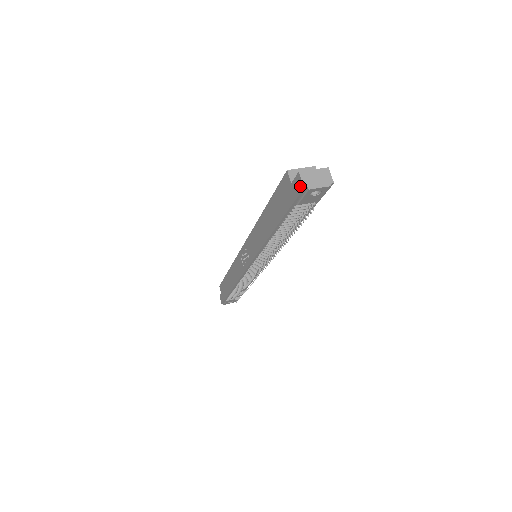
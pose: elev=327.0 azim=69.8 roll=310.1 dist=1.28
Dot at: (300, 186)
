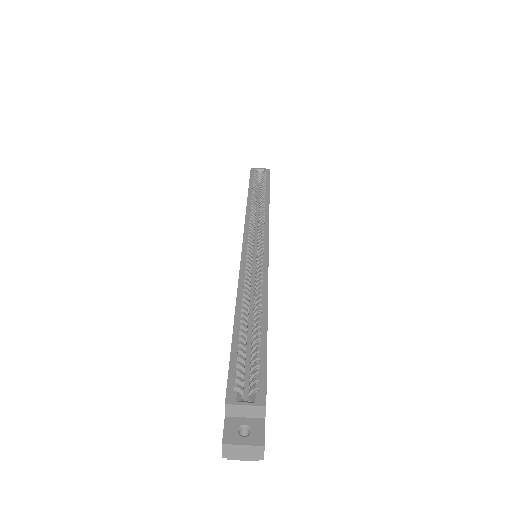
Dot at: (222, 446)
